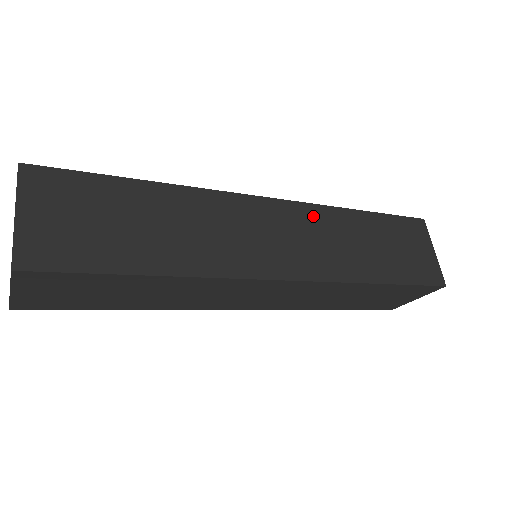
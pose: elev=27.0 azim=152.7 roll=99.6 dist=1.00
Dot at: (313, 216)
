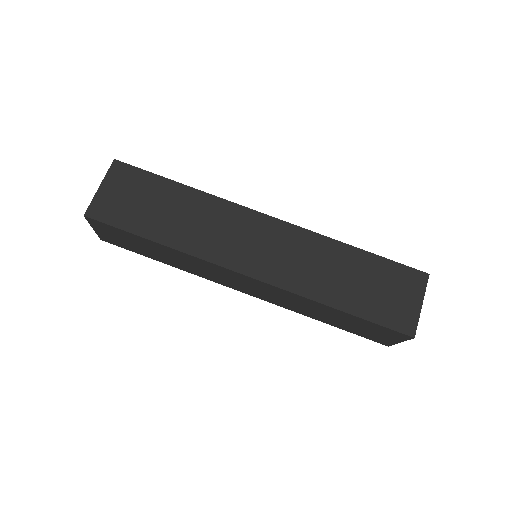
Dot at: (302, 239)
